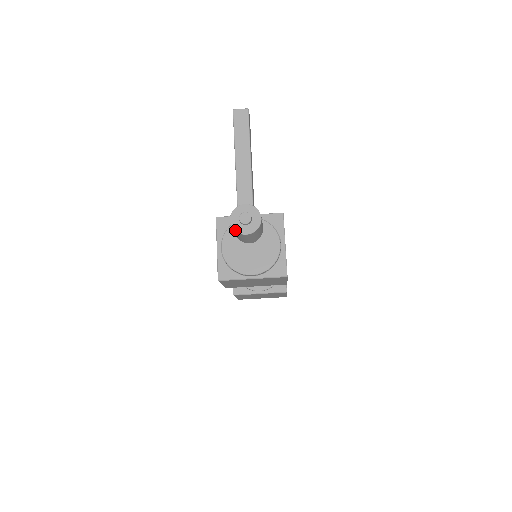
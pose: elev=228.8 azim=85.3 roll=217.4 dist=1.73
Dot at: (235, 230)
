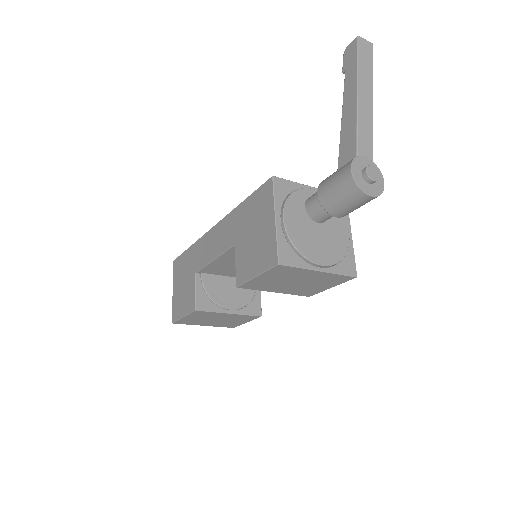
Dot at: (359, 185)
